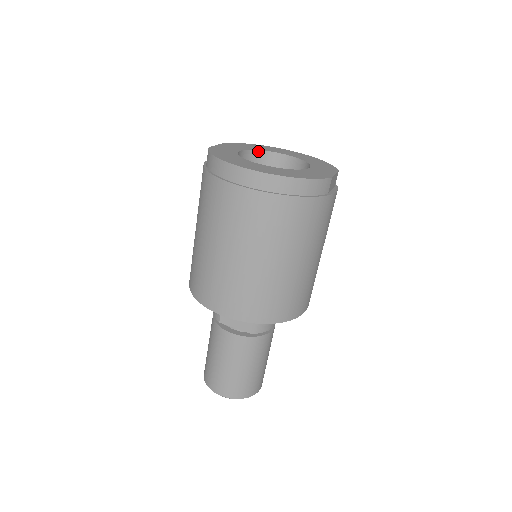
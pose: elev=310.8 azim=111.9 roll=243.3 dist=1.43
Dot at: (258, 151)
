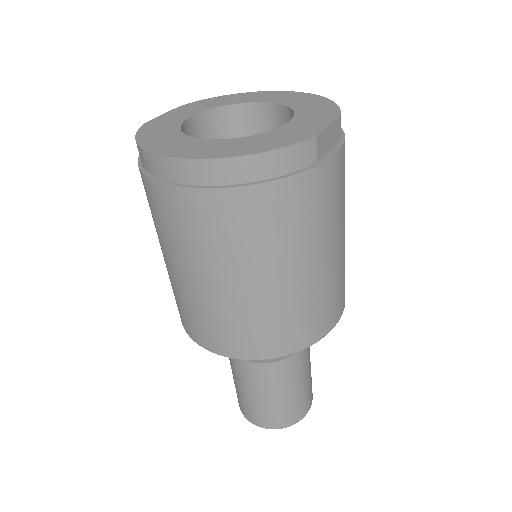
Dot at: (225, 107)
